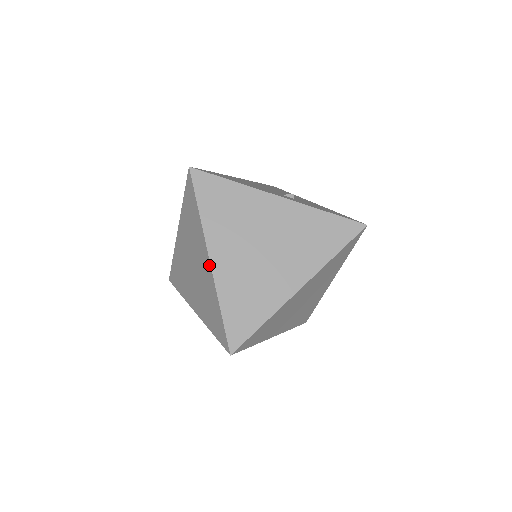
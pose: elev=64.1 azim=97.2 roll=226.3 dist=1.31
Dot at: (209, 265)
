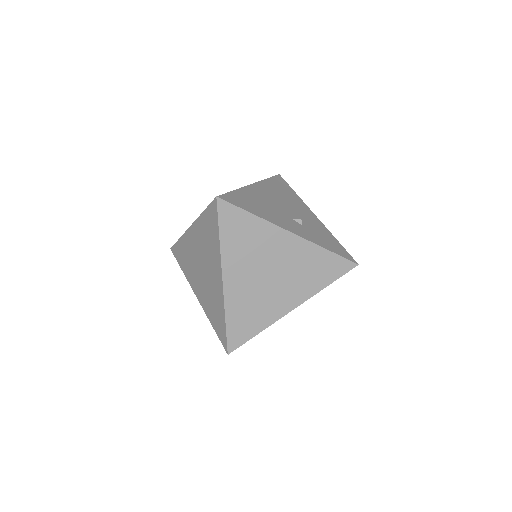
Dot at: (221, 284)
